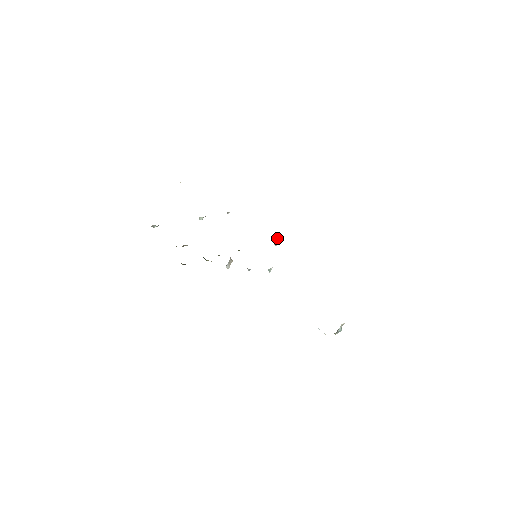
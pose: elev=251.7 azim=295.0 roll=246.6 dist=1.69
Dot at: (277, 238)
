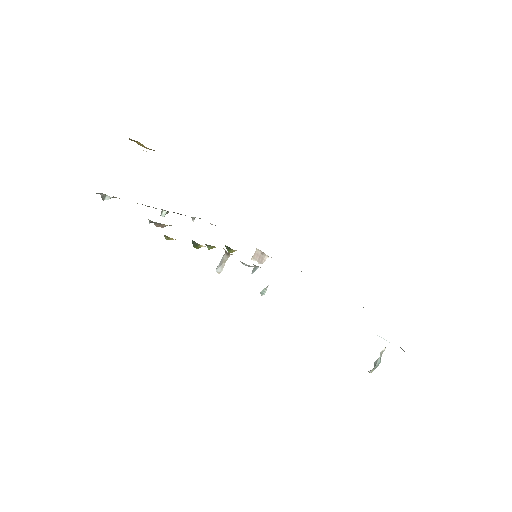
Dot at: (263, 252)
